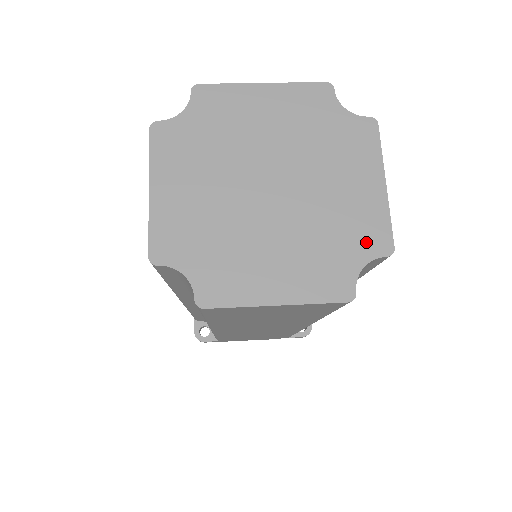
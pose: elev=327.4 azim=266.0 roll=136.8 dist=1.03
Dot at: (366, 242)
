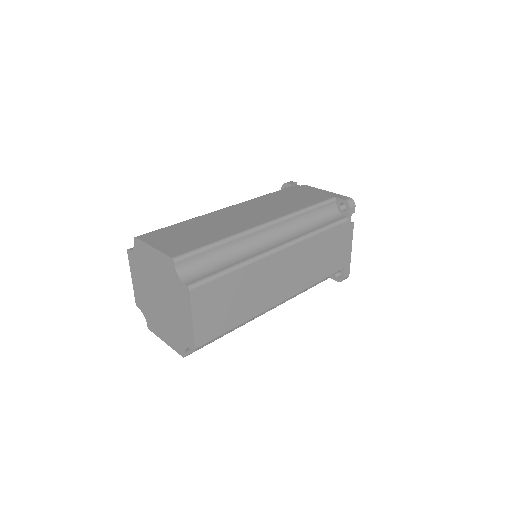
Dot at: (187, 340)
